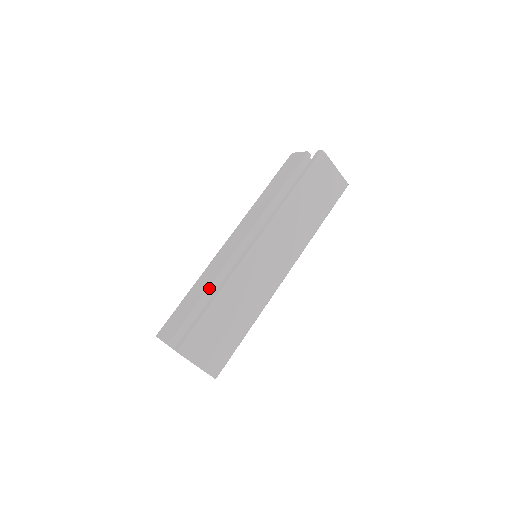
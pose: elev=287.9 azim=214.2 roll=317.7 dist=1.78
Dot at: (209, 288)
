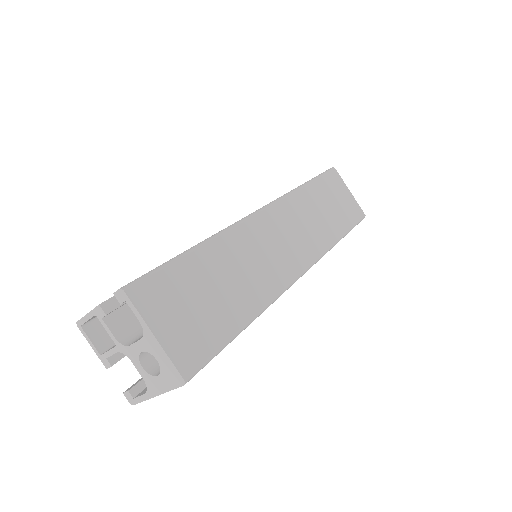
Dot at: occluded
